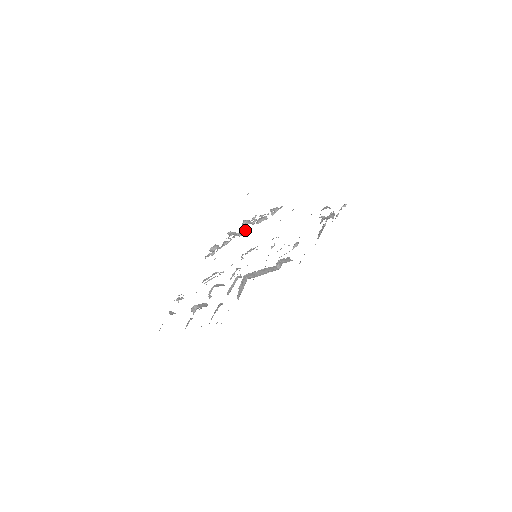
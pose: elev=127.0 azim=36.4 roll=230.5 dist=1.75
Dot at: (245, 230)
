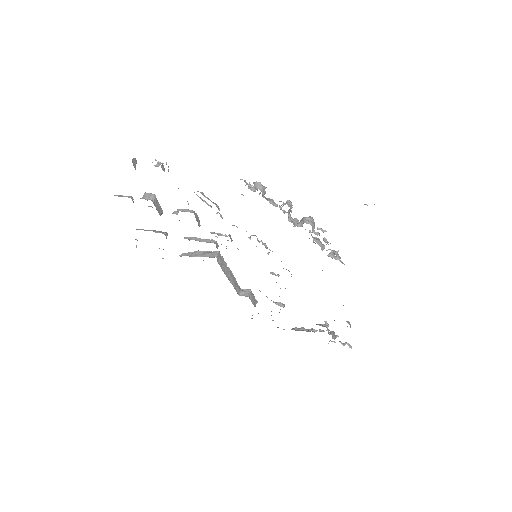
Dot at: (299, 224)
